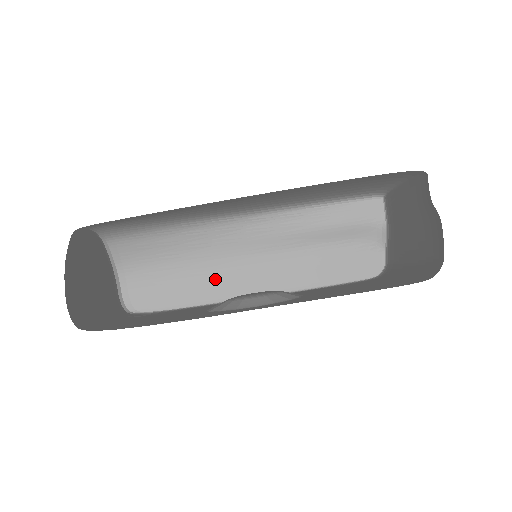
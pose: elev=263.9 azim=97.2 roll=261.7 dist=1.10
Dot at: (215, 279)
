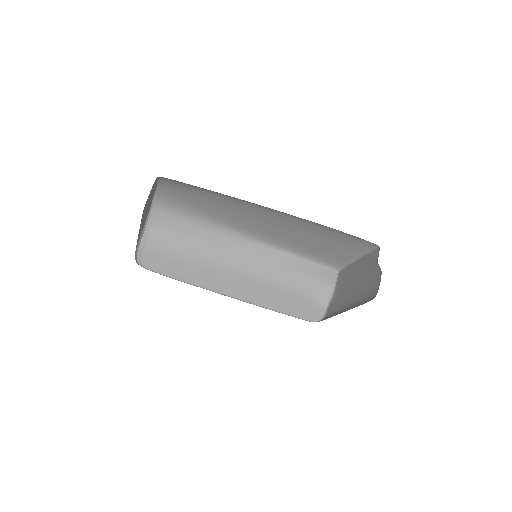
Dot at: (208, 272)
